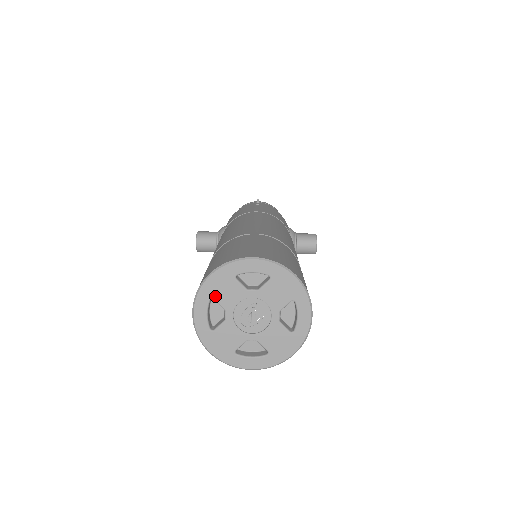
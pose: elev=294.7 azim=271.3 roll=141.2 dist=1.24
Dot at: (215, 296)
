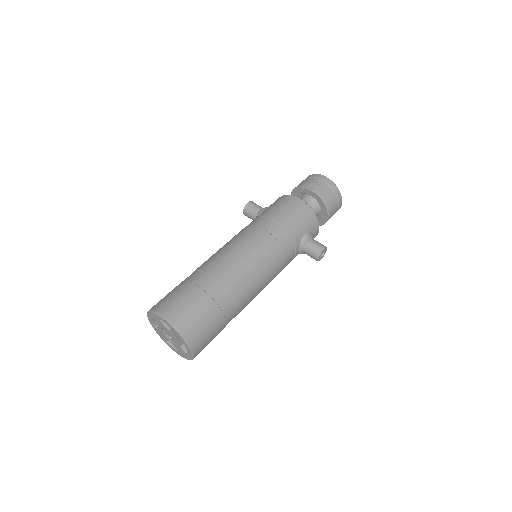
Dot at: (154, 319)
